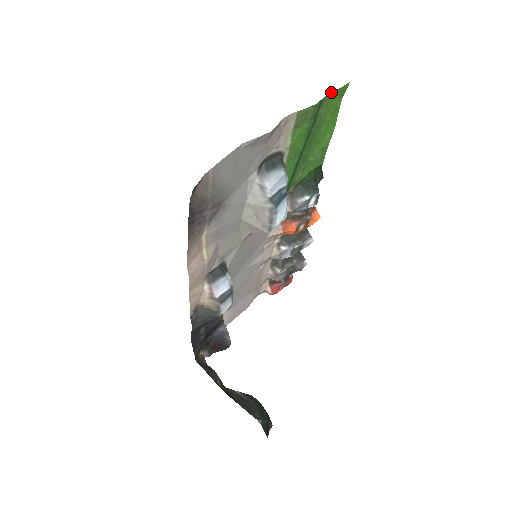
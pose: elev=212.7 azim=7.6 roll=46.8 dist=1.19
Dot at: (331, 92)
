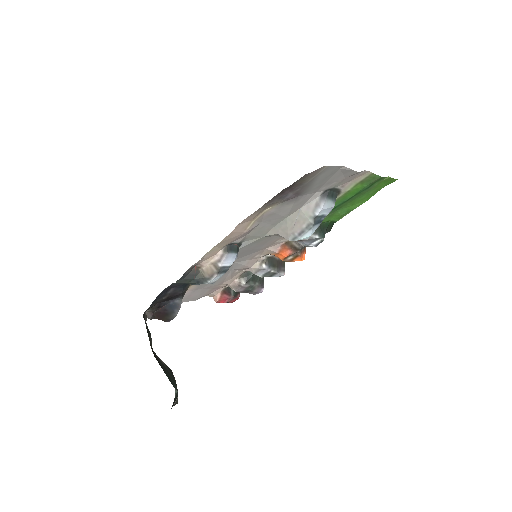
Dot at: (389, 177)
